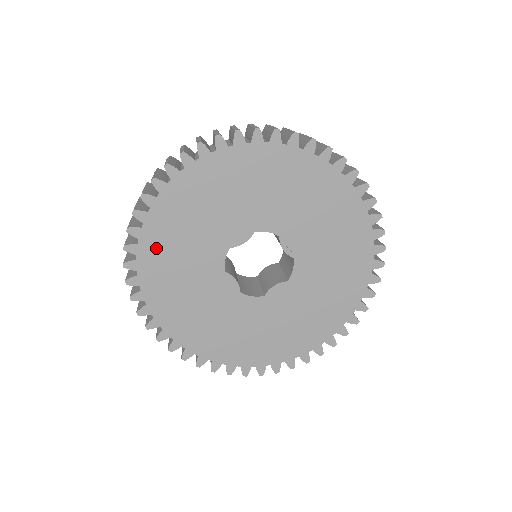
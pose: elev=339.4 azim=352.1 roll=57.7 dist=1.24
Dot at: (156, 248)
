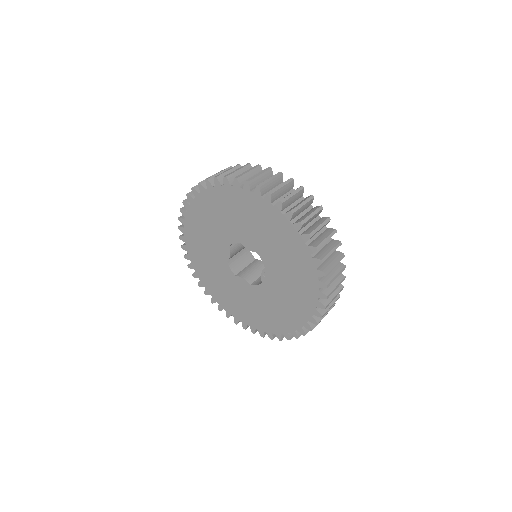
Dot at: (211, 201)
